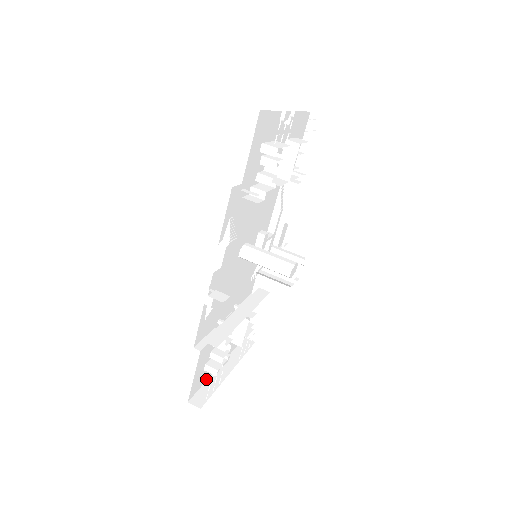
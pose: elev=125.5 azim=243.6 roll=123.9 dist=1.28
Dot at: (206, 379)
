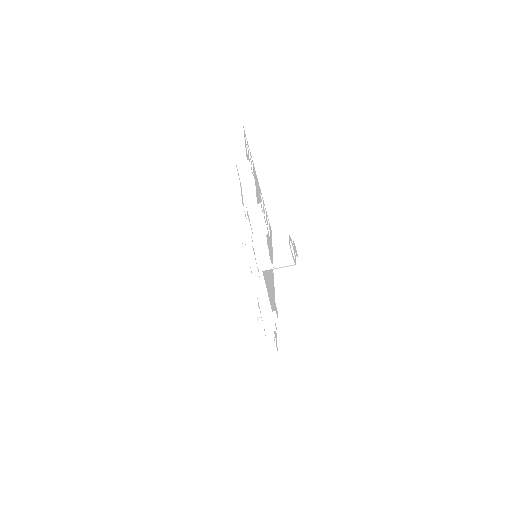
Dot at: occluded
